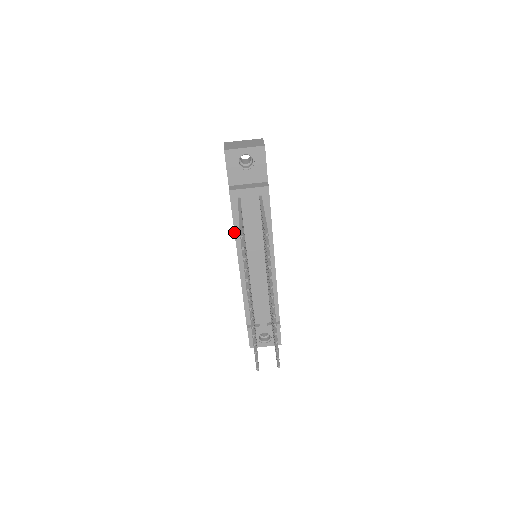
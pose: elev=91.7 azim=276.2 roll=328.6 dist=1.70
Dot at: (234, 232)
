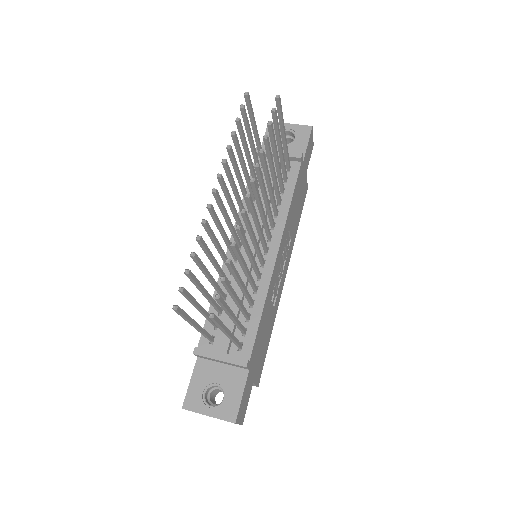
Dot at: (242, 200)
